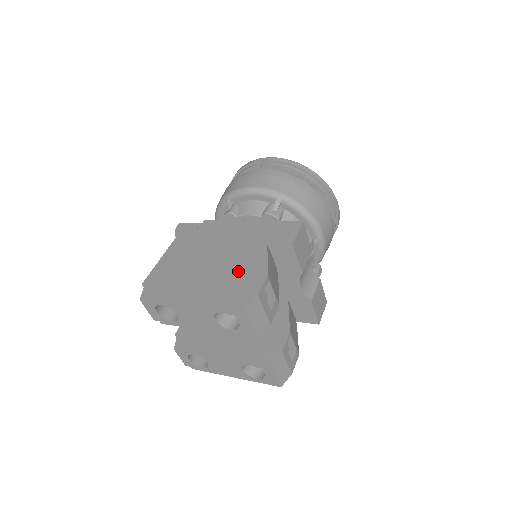
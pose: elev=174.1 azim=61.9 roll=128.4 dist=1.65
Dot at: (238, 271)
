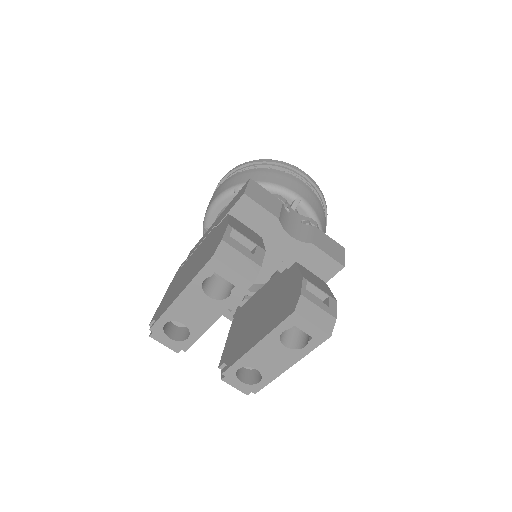
Dot at: (209, 246)
